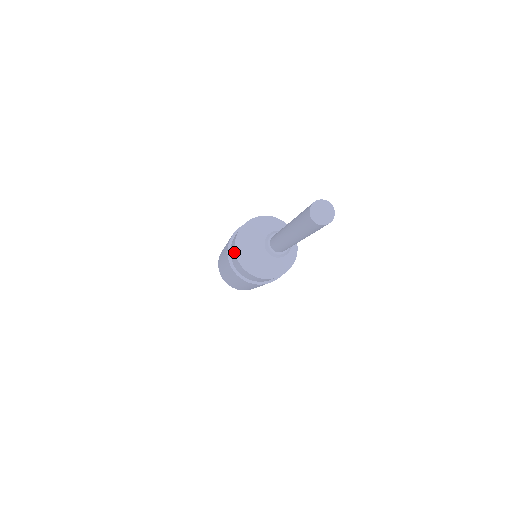
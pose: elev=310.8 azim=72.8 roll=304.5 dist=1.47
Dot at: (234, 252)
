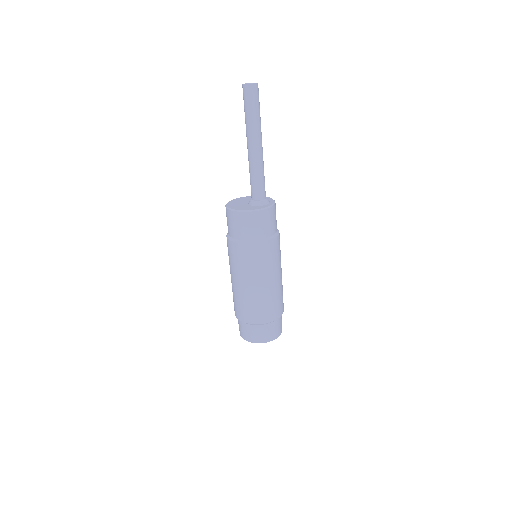
Dot at: occluded
